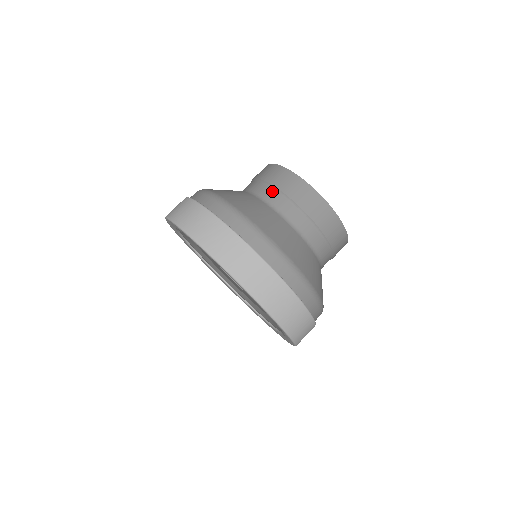
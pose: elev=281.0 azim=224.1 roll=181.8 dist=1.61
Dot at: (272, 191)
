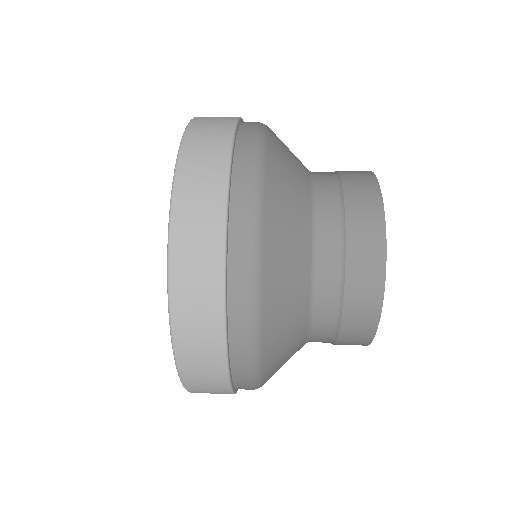
Dot at: (331, 175)
